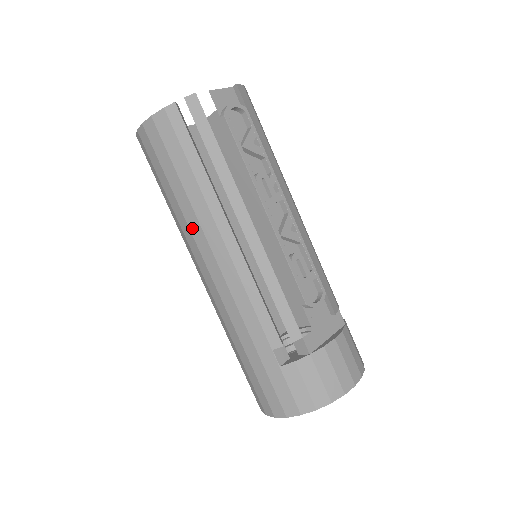
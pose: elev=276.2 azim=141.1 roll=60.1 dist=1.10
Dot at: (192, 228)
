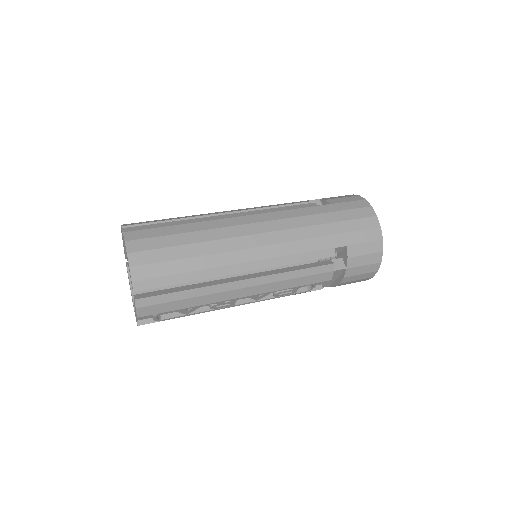
Dot at: occluded
